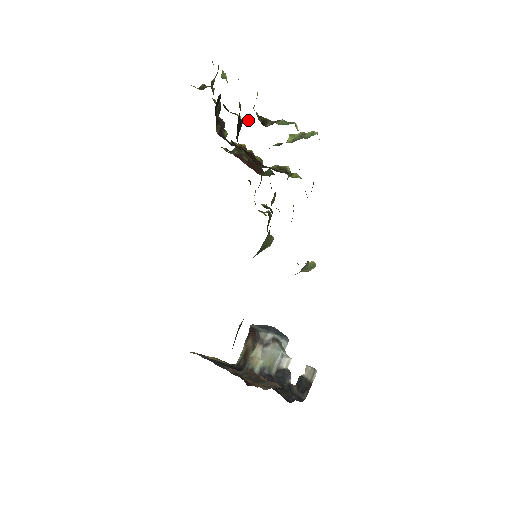
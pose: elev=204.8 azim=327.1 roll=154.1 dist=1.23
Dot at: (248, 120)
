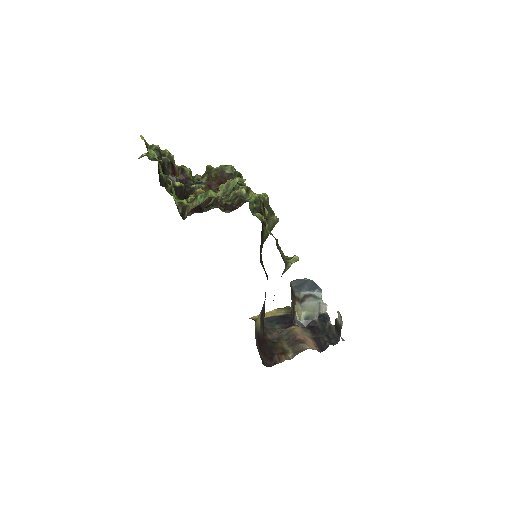
Dot at: occluded
